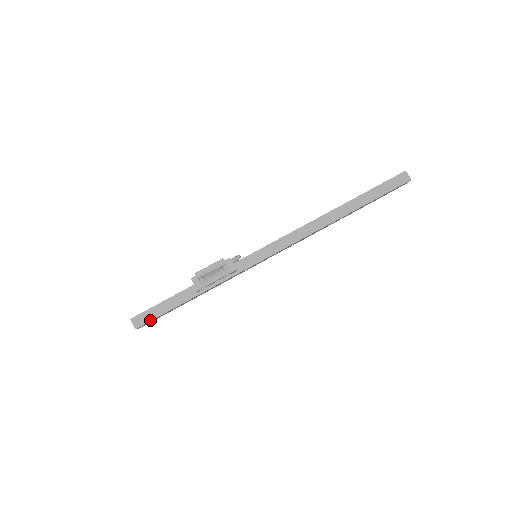
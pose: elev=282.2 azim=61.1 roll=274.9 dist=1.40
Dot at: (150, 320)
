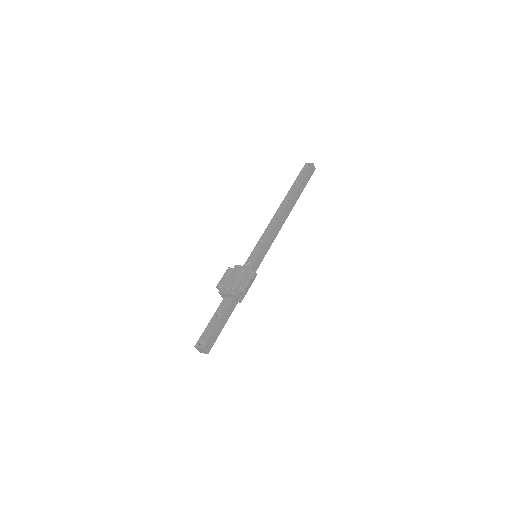
Dot at: (215, 341)
